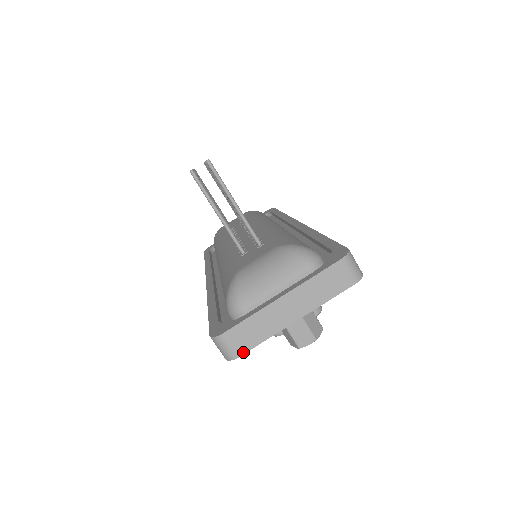
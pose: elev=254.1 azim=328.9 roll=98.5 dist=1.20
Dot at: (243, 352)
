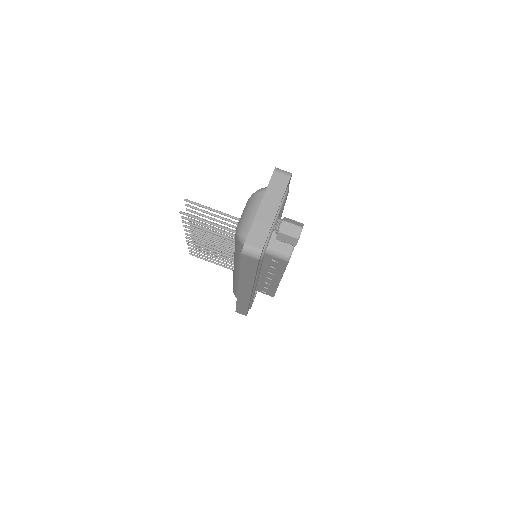
Dot at: (263, 245)
